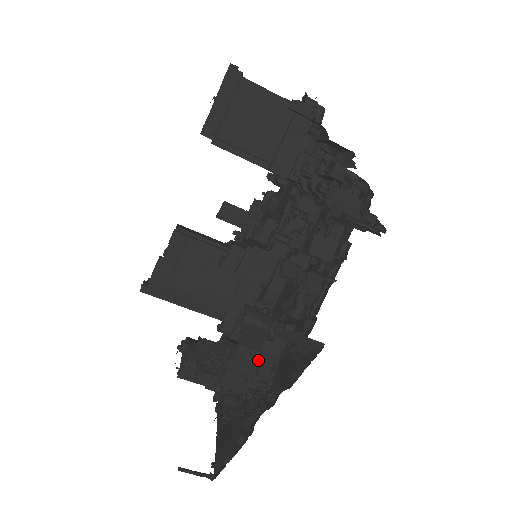
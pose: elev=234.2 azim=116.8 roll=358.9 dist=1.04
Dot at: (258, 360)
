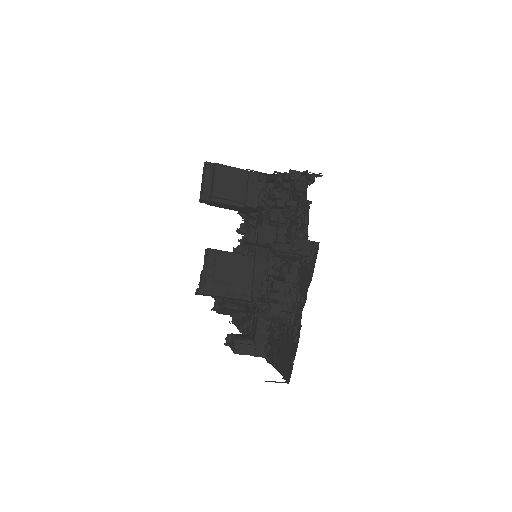
Dot at: (287, 288)
